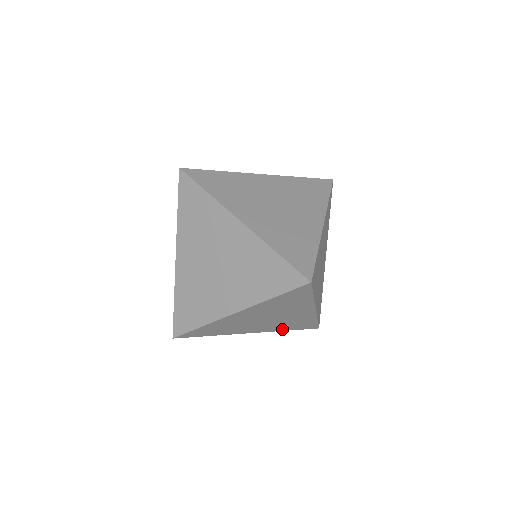
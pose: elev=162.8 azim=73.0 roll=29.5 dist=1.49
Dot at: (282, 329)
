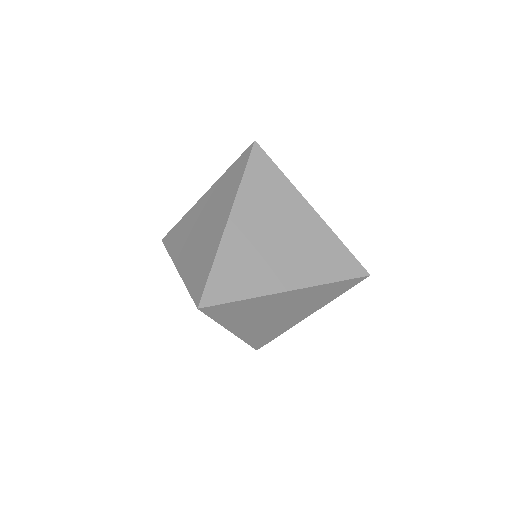
Dot at: (328, 300)
